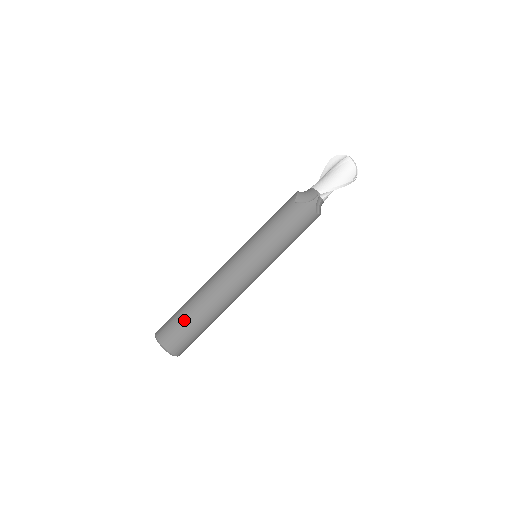
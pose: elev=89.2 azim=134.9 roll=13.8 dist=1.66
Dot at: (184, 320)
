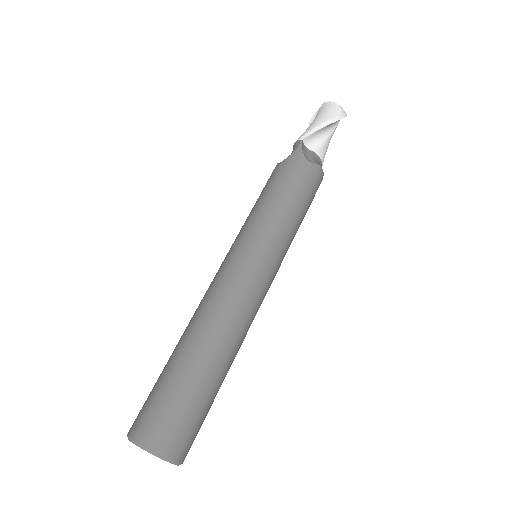
Dot at: (163, 379)
